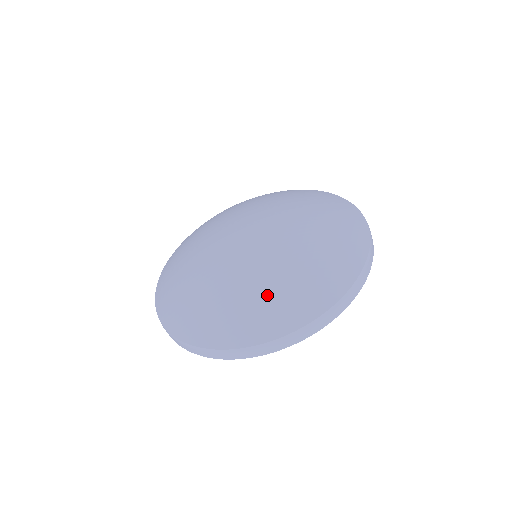
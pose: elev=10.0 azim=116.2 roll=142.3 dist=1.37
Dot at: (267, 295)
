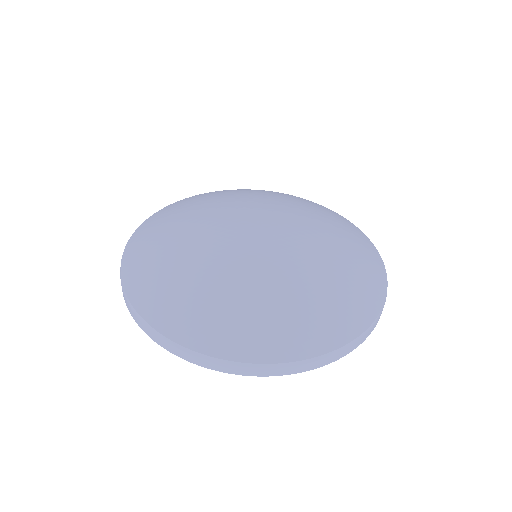
Dot at: (311, 301)
